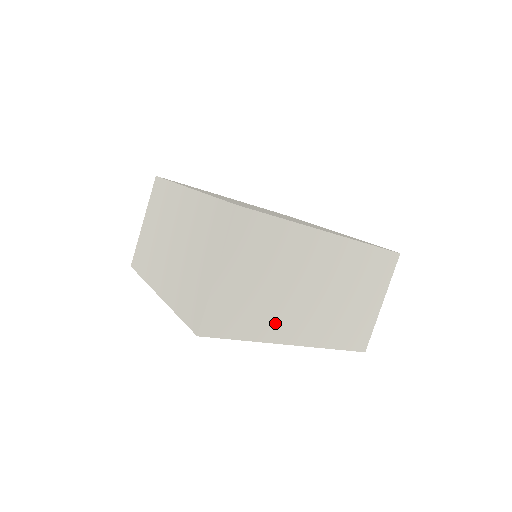
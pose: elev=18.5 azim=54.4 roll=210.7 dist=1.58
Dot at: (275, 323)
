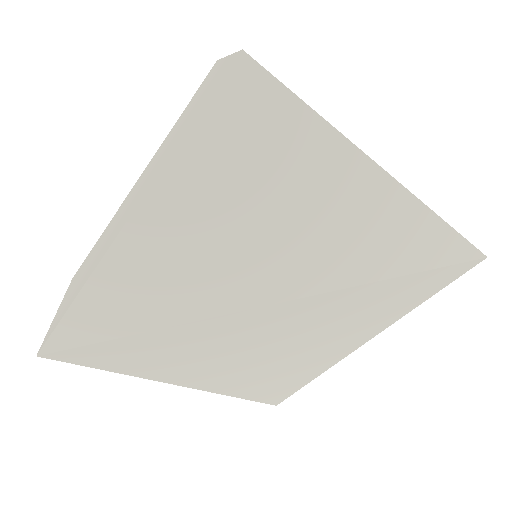
Dot at: occluded
